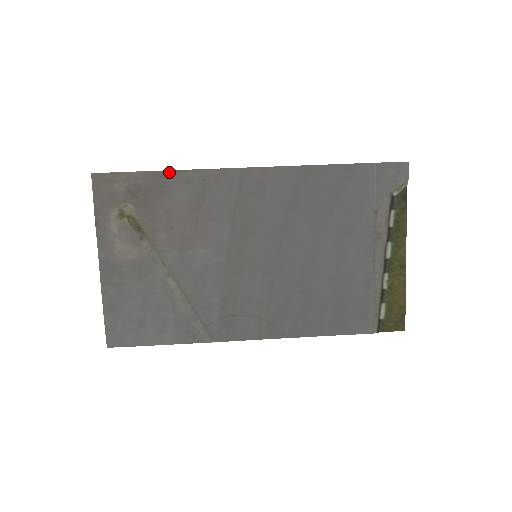
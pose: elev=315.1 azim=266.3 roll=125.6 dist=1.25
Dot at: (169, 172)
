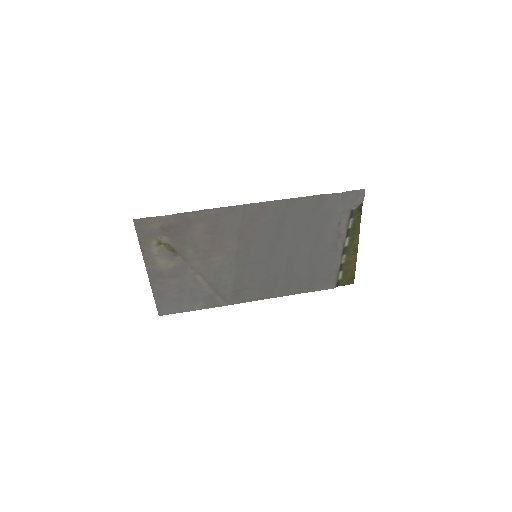
Dot at: (191, 213)
